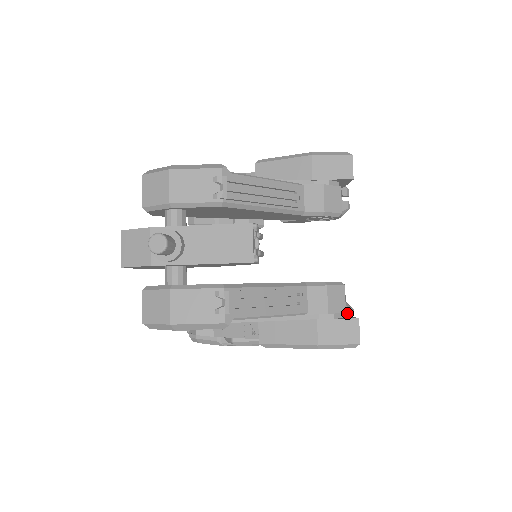
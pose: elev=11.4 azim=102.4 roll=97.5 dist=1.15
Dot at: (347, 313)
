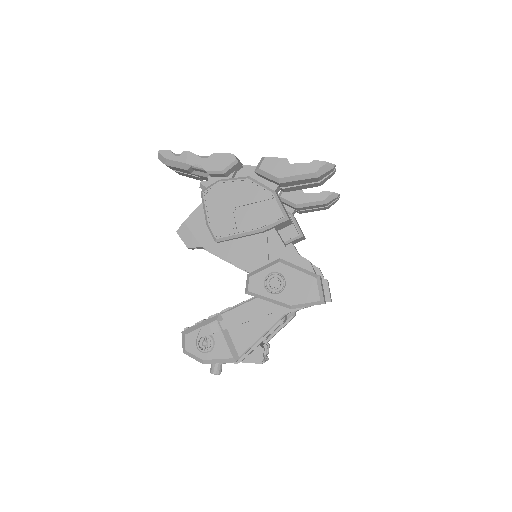
Dot at: occluded
